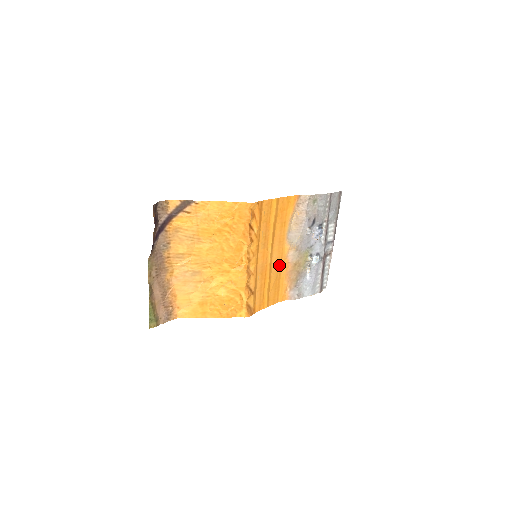
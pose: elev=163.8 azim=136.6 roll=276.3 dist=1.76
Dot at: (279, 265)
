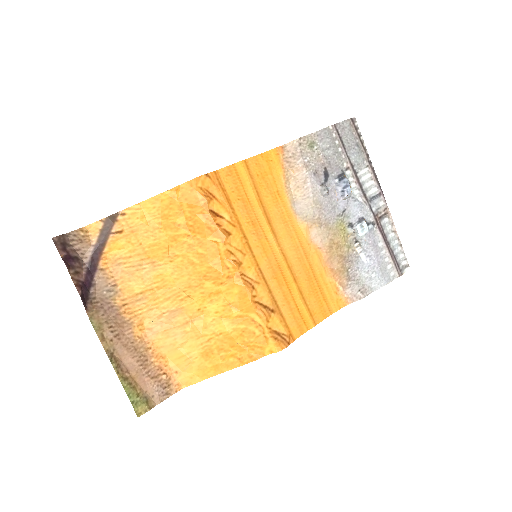
Dot at: (303, 257)
